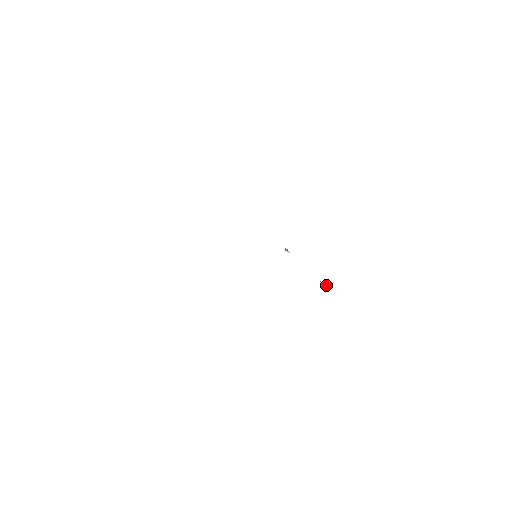
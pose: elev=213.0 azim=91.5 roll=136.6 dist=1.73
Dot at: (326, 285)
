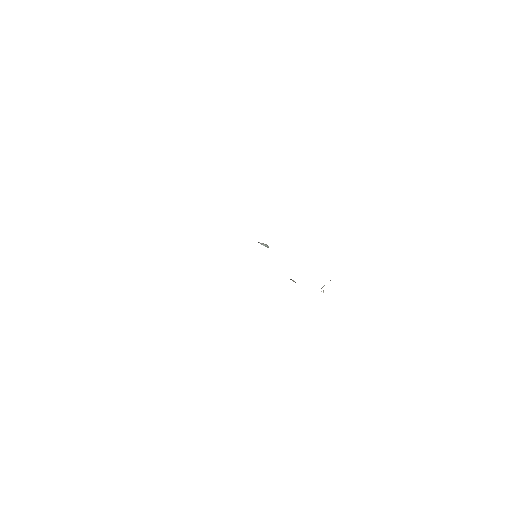
Dot at: (295, 282)
